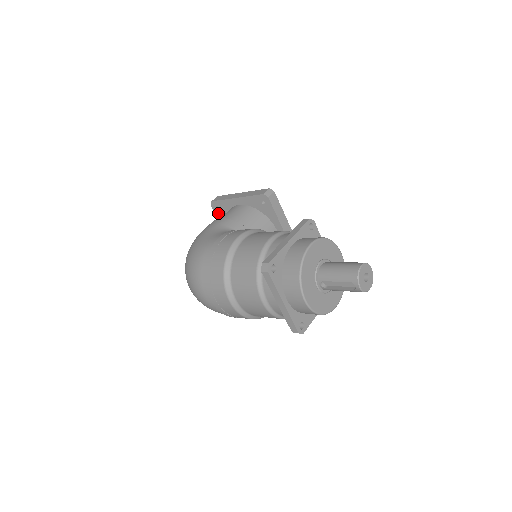
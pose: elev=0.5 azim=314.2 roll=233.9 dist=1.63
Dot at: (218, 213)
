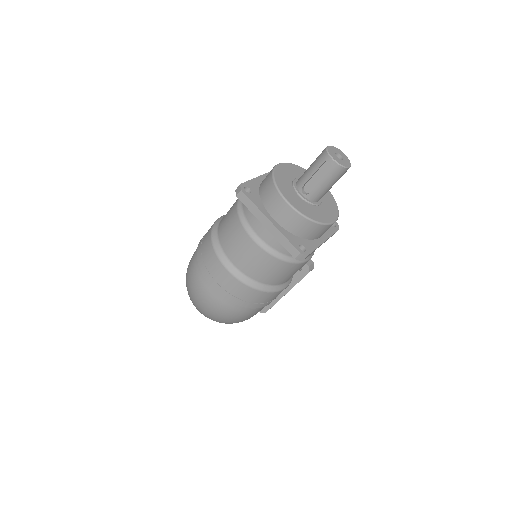
Dot at: occluded
